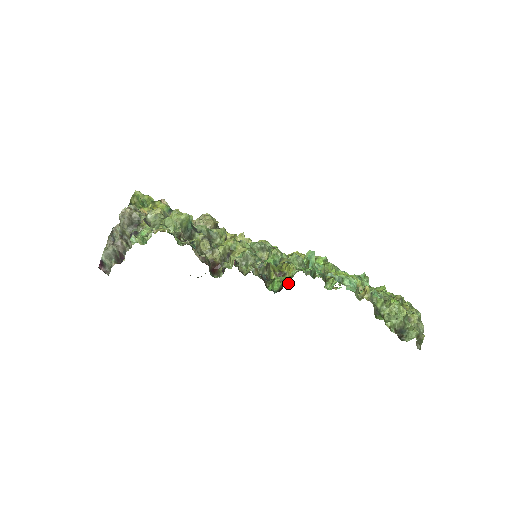
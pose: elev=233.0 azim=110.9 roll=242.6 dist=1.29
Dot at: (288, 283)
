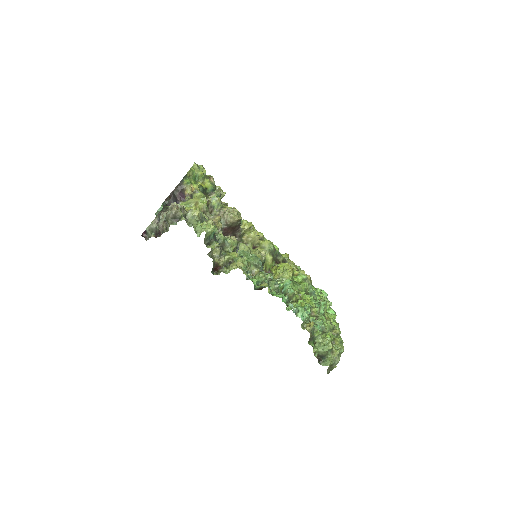
Dot at: occluded
